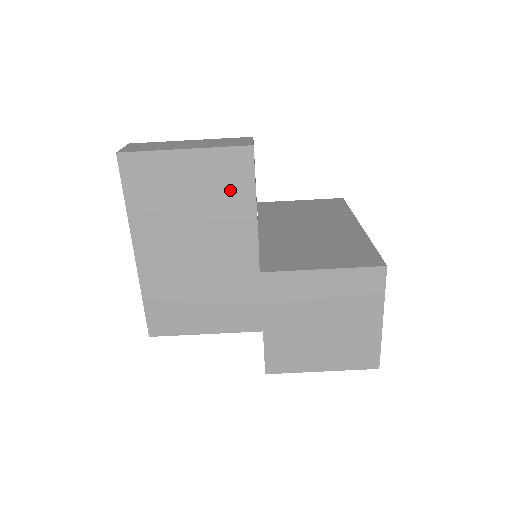
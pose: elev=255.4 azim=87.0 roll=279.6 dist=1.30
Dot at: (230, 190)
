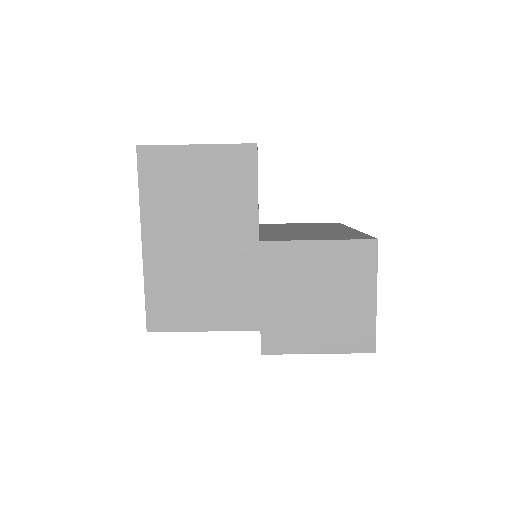
Dot at: (235, 183)
